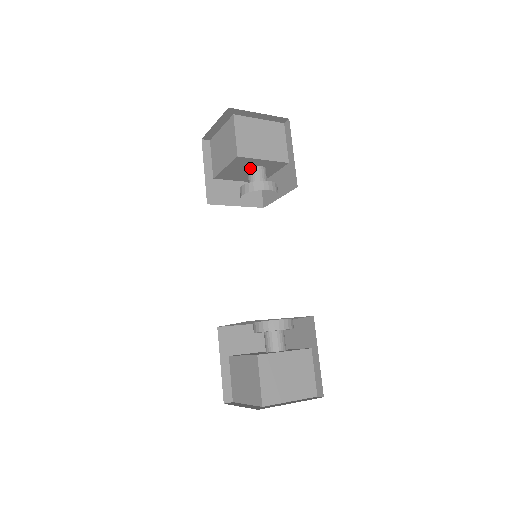
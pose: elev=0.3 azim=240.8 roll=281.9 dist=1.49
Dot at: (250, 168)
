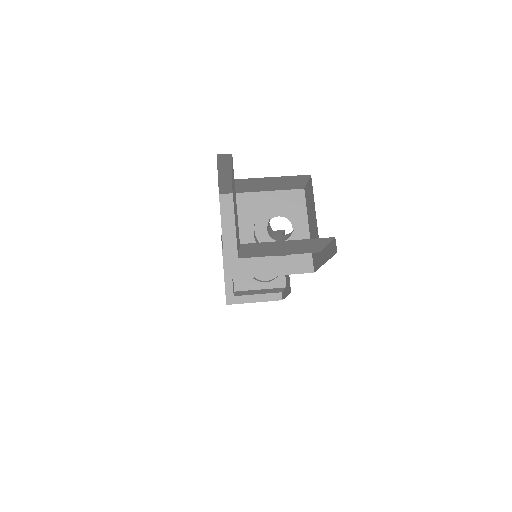
Dot at: (270, 227)
